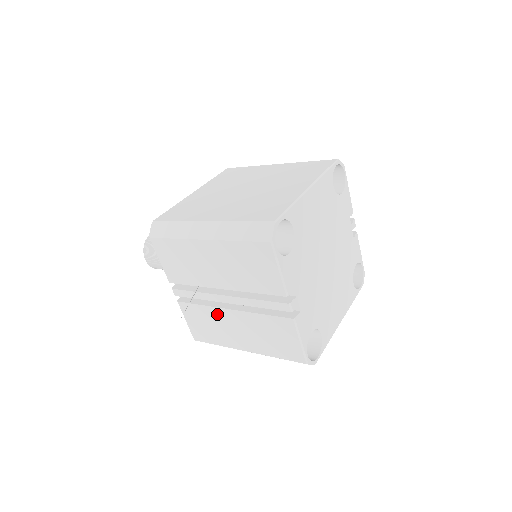
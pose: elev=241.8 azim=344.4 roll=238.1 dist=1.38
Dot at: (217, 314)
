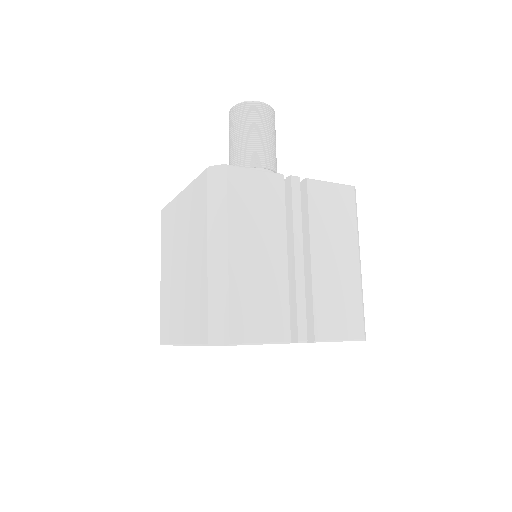
Dot at: occluded
